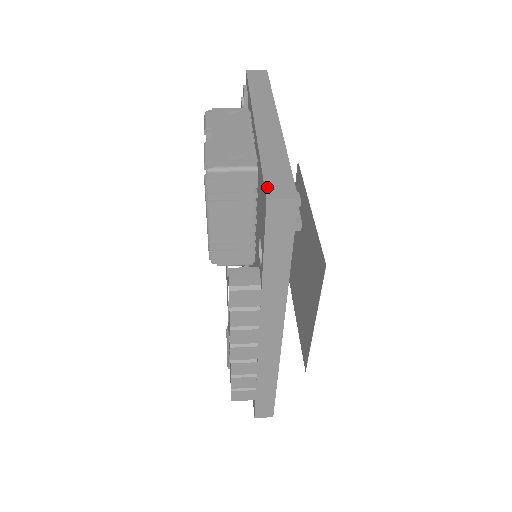
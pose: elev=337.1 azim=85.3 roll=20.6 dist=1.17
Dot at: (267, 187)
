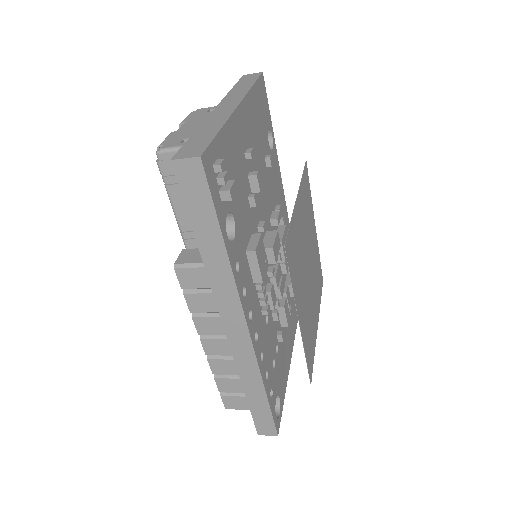
Dot at: (180, 151)
